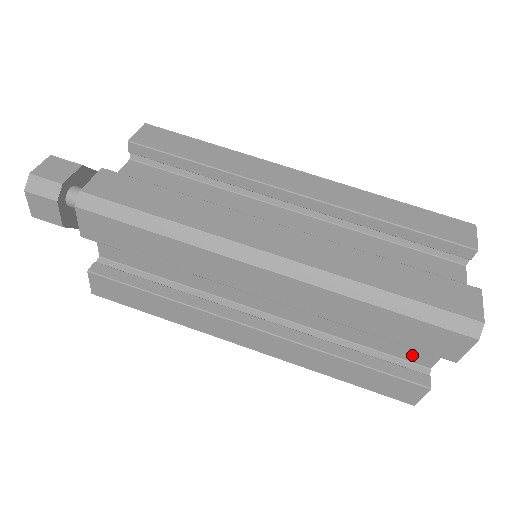
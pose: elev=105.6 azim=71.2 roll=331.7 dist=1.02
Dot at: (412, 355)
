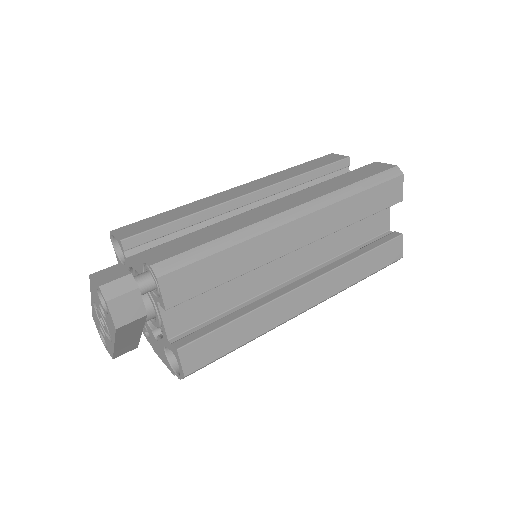
Dot at: (378, 229)
